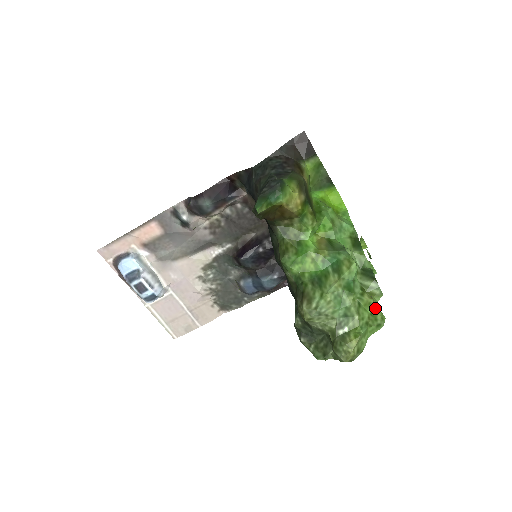
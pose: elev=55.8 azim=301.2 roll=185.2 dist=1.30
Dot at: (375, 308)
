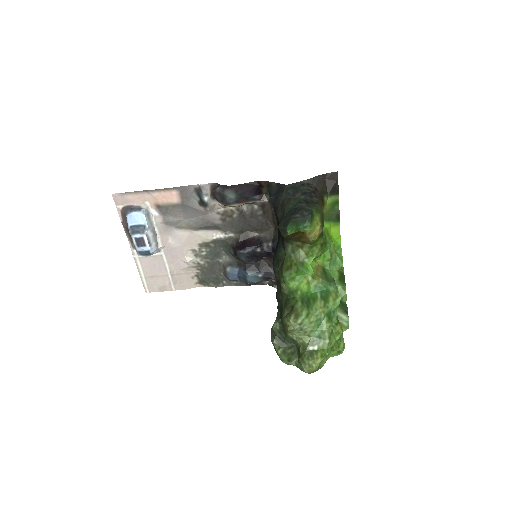
Dot at: (341, 337)
